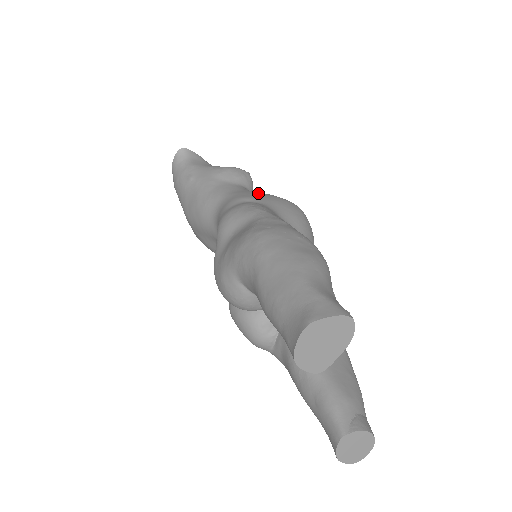
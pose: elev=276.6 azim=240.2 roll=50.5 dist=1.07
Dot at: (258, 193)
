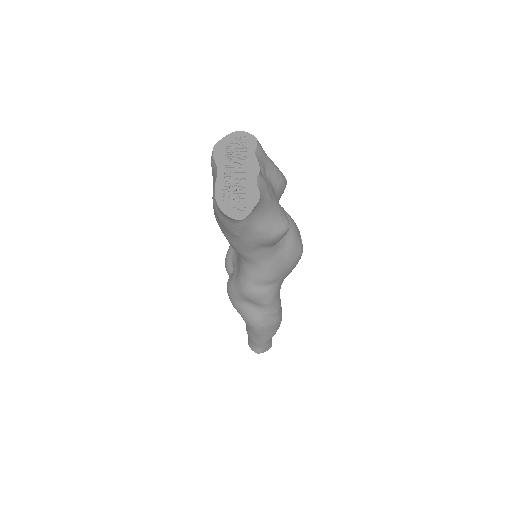
Dot at: (281, 265)
